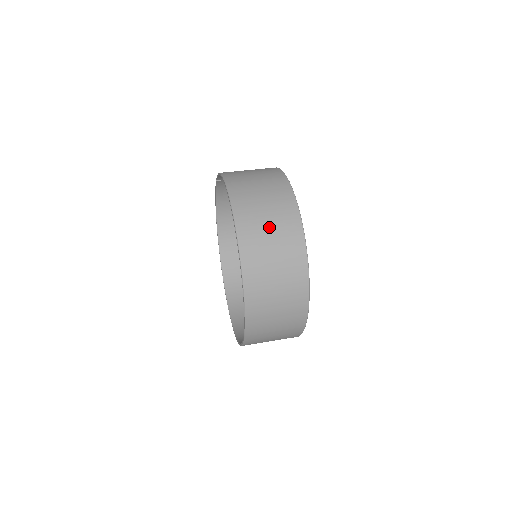
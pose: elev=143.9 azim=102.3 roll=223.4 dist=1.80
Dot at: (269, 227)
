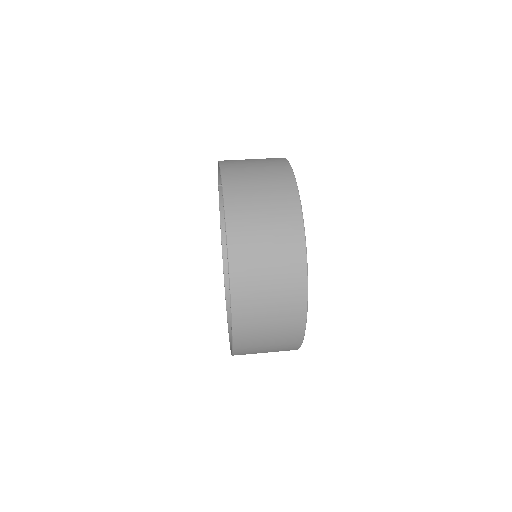
Dot at: (260, 189)
